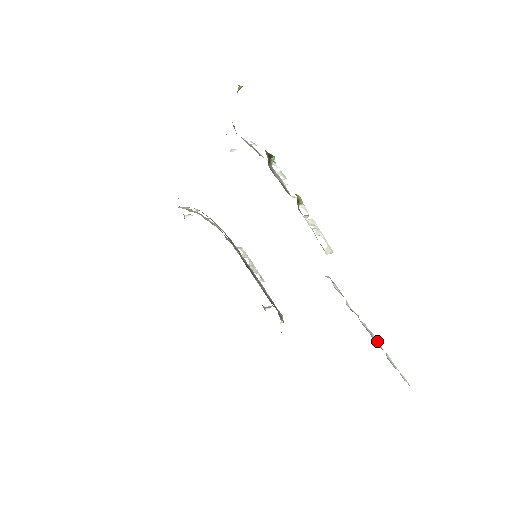
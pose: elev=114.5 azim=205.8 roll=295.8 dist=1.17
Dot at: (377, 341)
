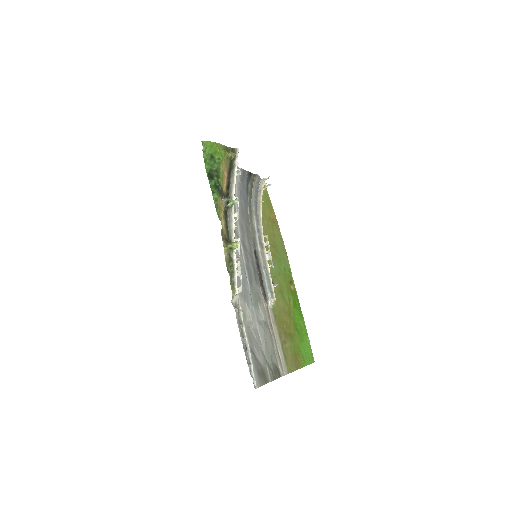
Dot at: (250, 356)
